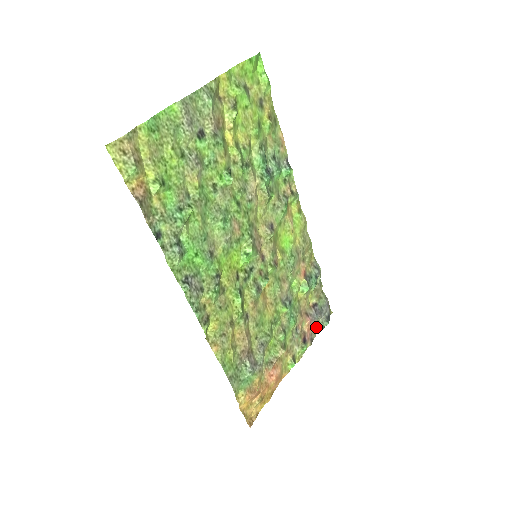
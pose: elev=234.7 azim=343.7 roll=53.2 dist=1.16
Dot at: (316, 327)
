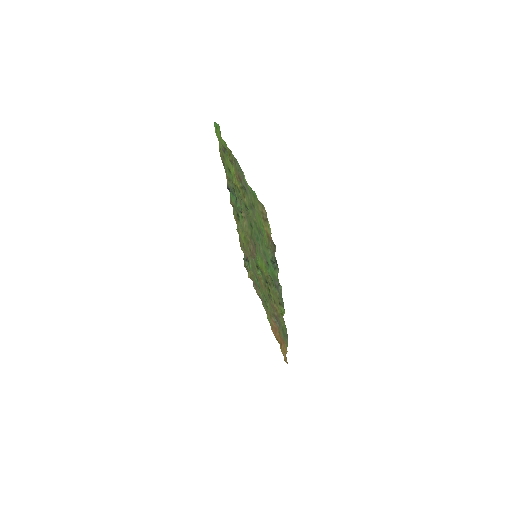
Dot at: occluded
